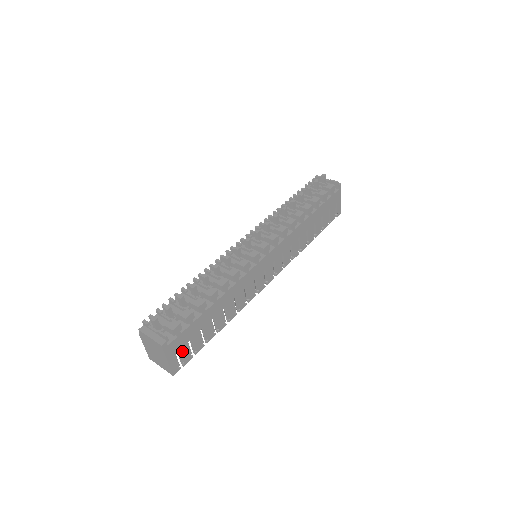
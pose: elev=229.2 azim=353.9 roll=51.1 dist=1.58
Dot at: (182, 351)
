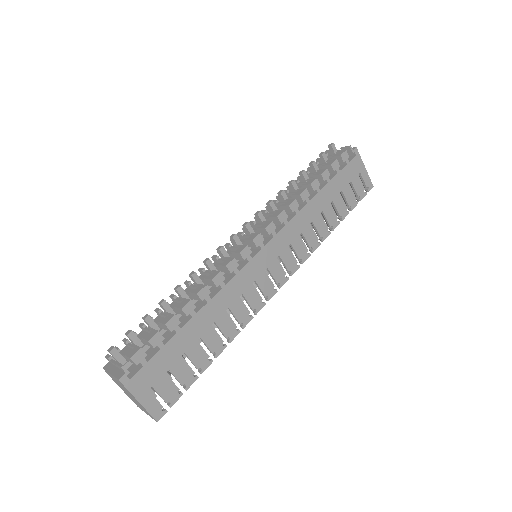
Dot at: (160, 386)
